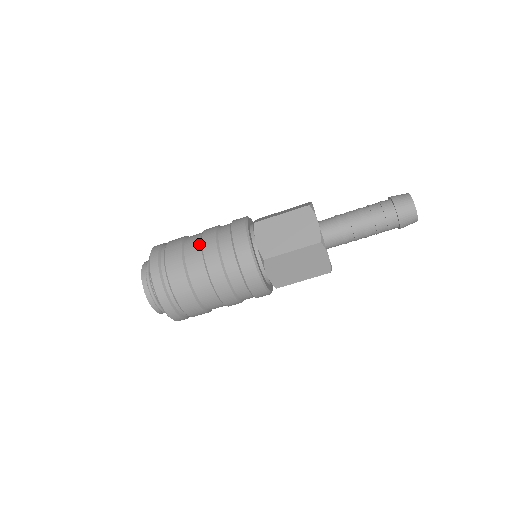
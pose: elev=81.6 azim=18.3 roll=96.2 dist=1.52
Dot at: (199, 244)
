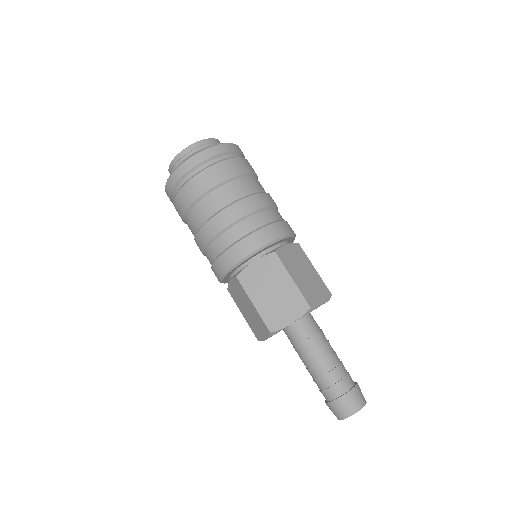
Dot at: (234, 199)
